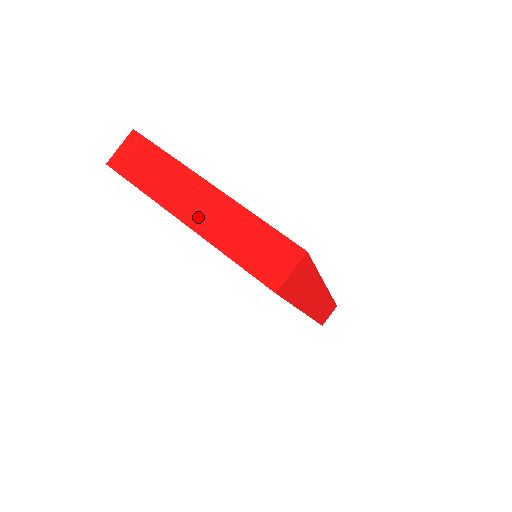
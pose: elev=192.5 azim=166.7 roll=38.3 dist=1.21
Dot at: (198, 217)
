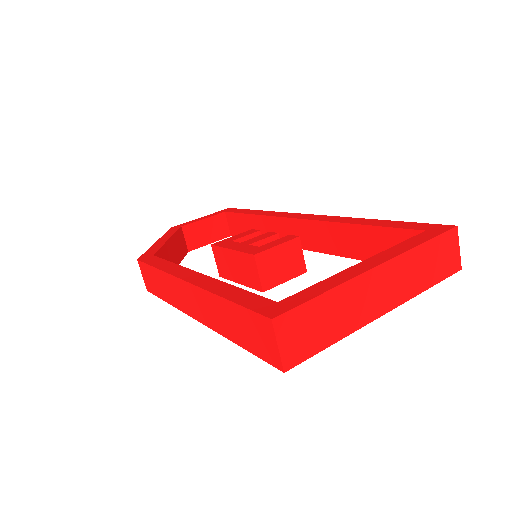
Dot at: (389, 298)
